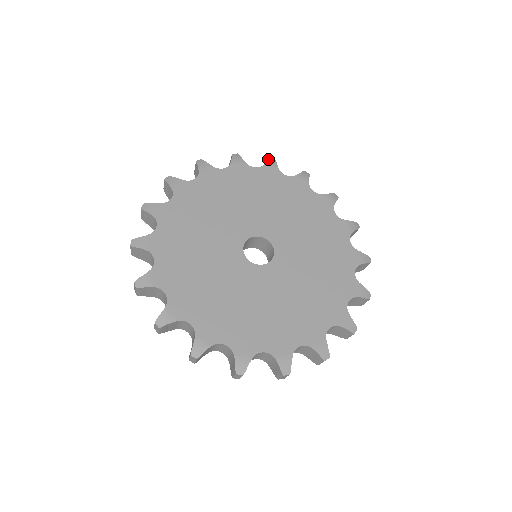
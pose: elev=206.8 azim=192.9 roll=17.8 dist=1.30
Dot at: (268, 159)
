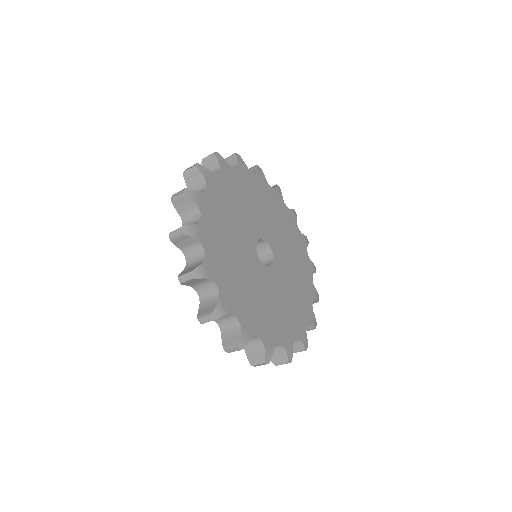
Dot at: occluded
